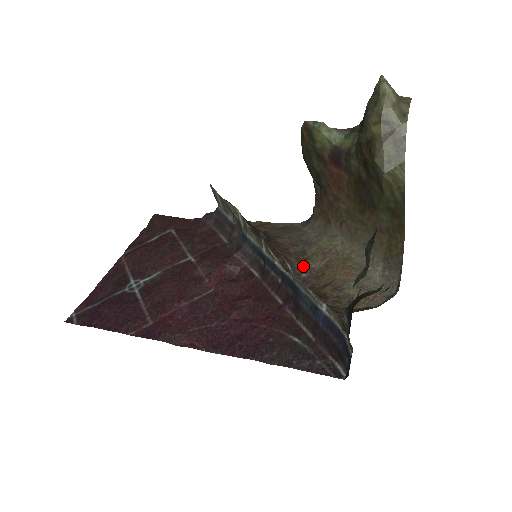
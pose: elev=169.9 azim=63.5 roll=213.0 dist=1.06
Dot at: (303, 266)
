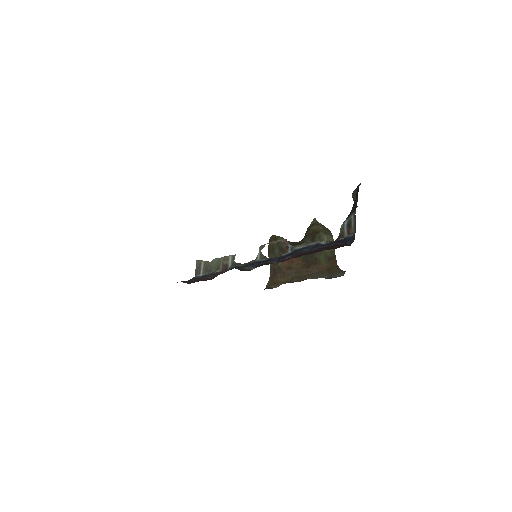
Dot at: occluded
